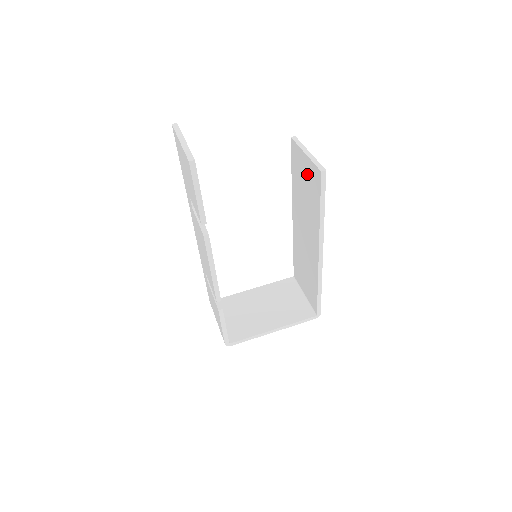
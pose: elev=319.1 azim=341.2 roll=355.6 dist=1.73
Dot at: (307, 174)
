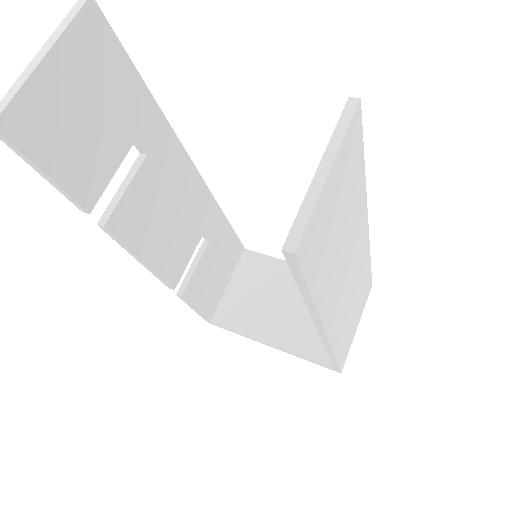
Dot at: occluded
